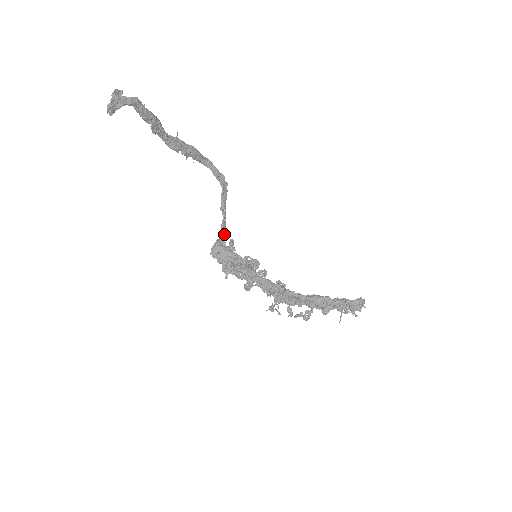
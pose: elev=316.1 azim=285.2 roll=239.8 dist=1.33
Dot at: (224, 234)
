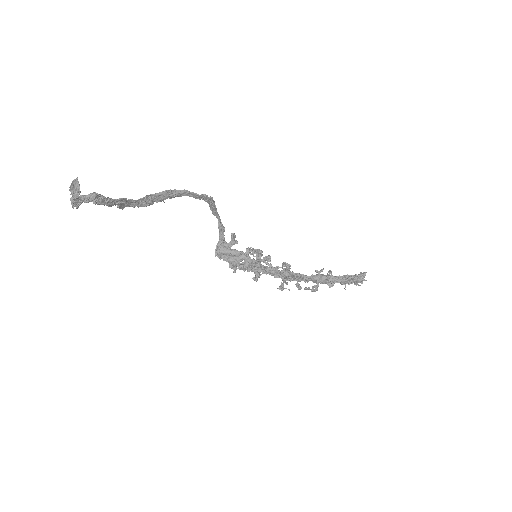
Dot at: (223, 232)
